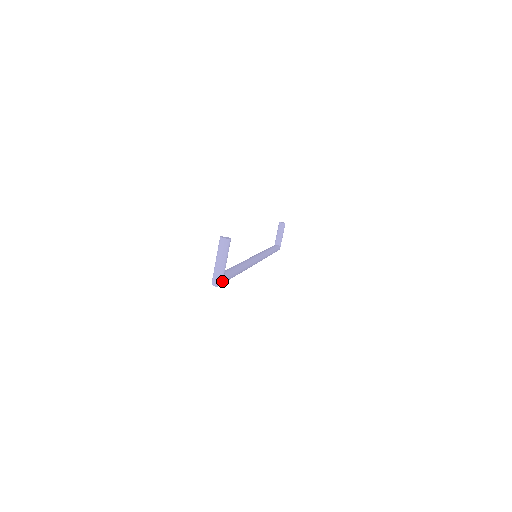
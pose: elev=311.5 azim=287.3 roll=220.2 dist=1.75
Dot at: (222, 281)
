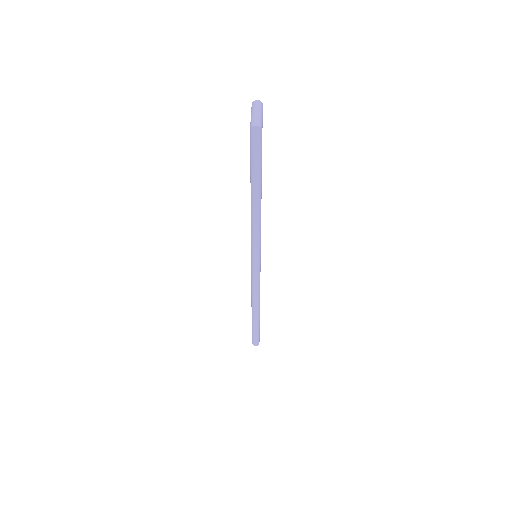
Dot at: (262, 127)
